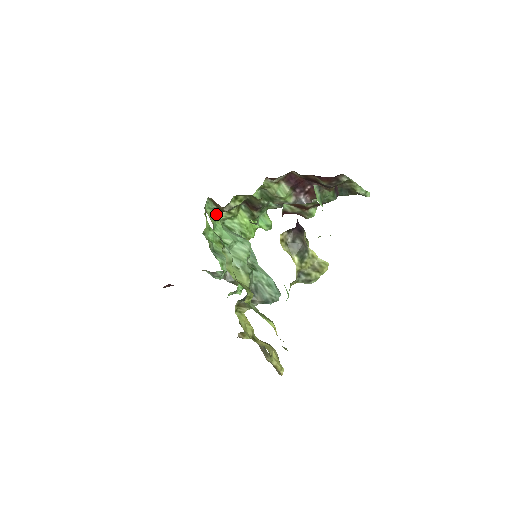
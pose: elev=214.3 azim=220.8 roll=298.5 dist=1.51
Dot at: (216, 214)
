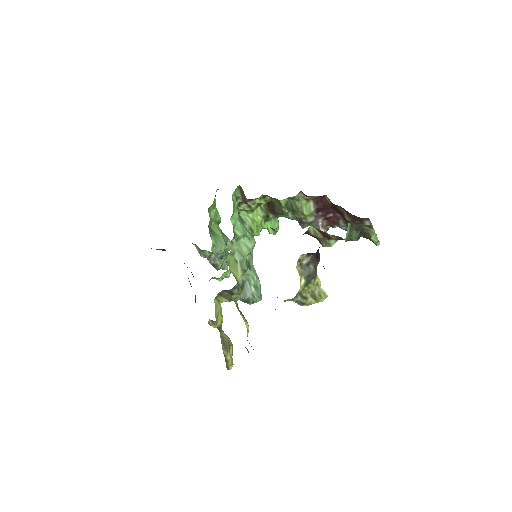
Dot at: (237, 203)
